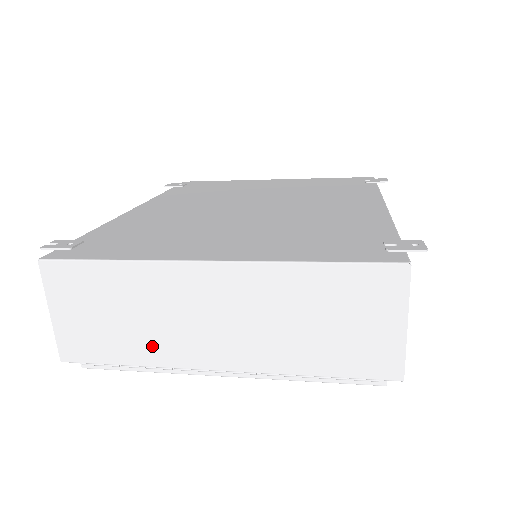
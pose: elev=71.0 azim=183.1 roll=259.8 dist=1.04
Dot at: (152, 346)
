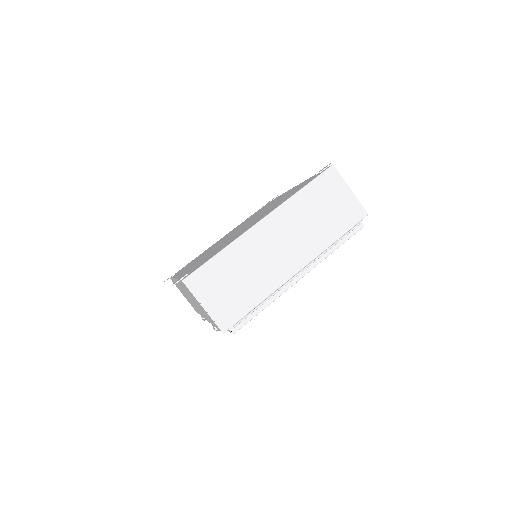
Dot at: (262, 284)
